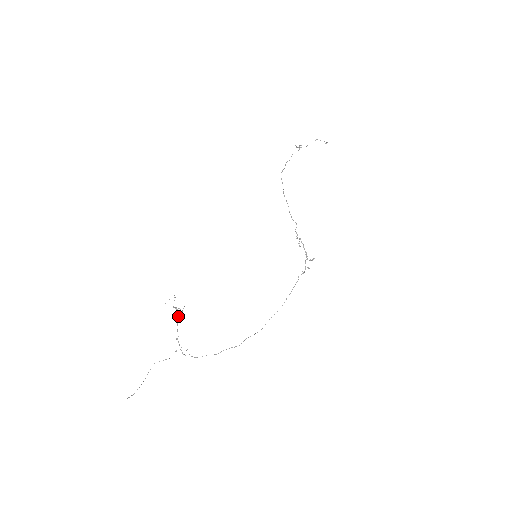
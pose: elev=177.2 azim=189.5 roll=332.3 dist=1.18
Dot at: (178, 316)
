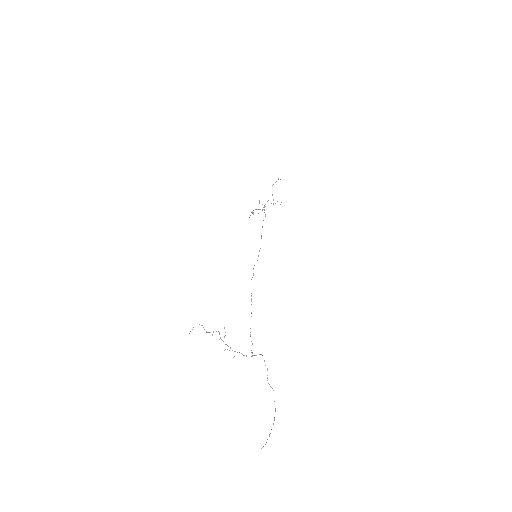
Dot at: occluded
